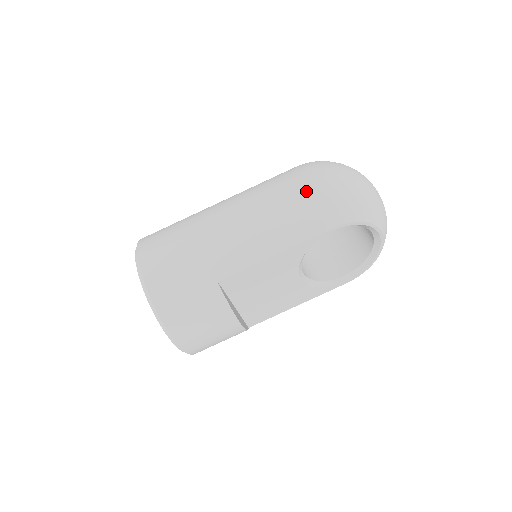
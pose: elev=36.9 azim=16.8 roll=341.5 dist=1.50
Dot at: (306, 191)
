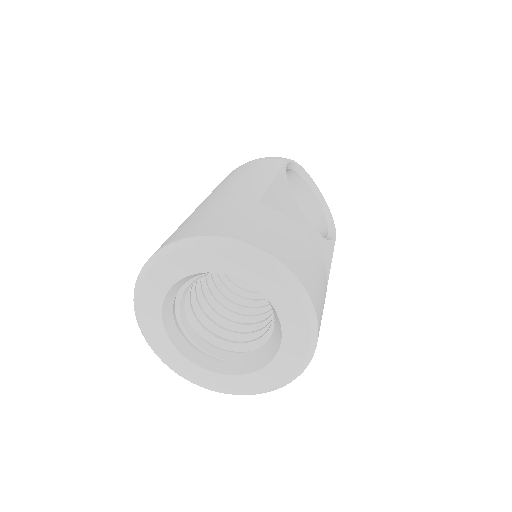
Dot at: (242, 166)
